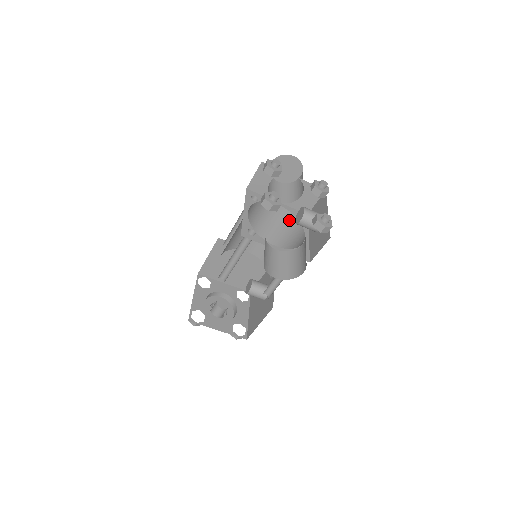
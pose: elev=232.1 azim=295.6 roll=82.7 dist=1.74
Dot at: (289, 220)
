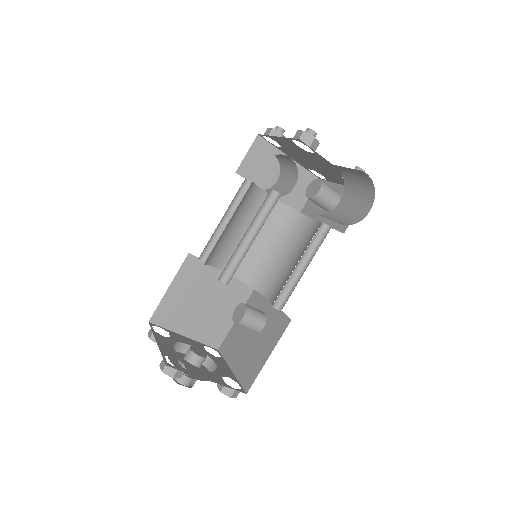
Dot at: (284, 215)
